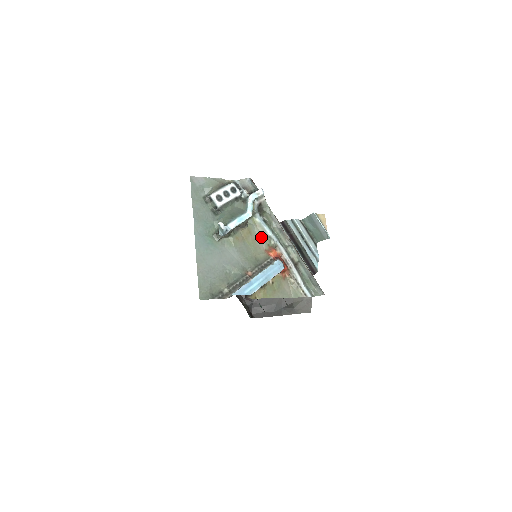
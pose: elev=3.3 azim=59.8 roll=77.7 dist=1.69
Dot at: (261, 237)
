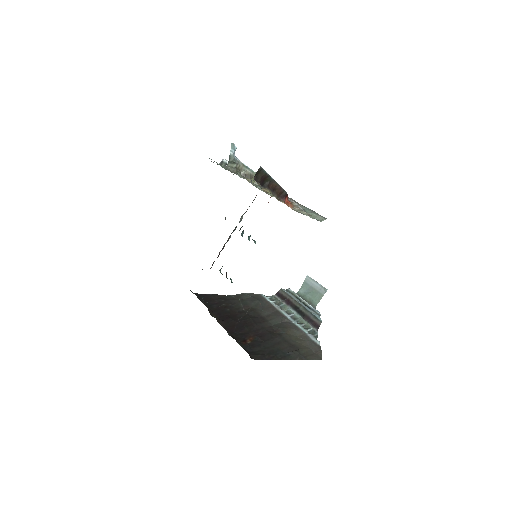
Dot at: occluded
